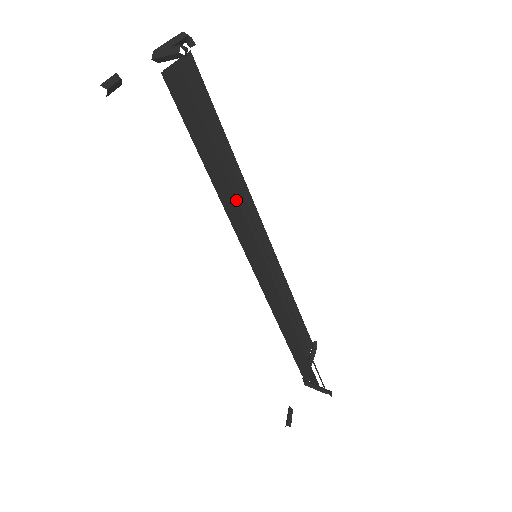
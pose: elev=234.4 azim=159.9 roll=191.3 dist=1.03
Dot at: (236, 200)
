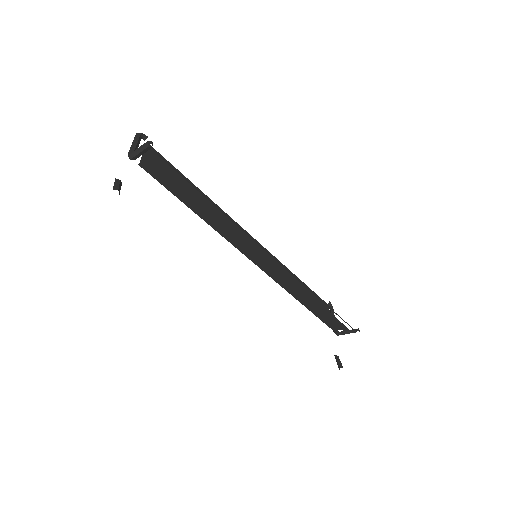
Dot at: (225, 222)
